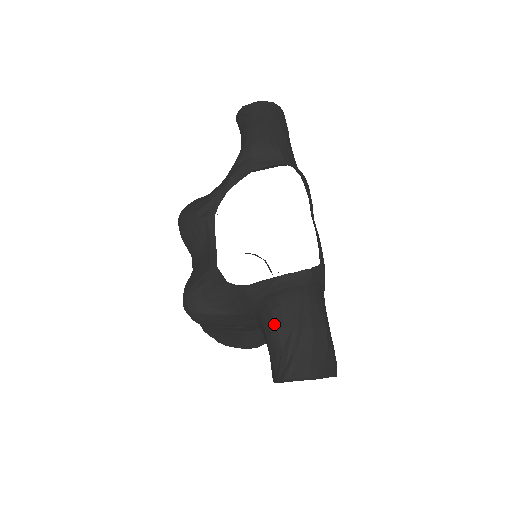
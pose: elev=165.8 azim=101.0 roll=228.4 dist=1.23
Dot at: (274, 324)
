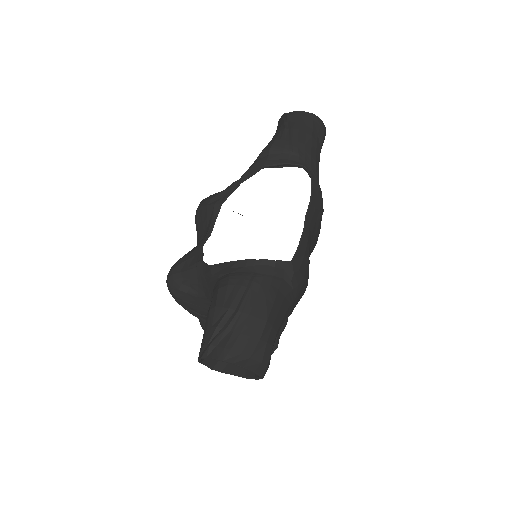
Dot at: (215, 301)
